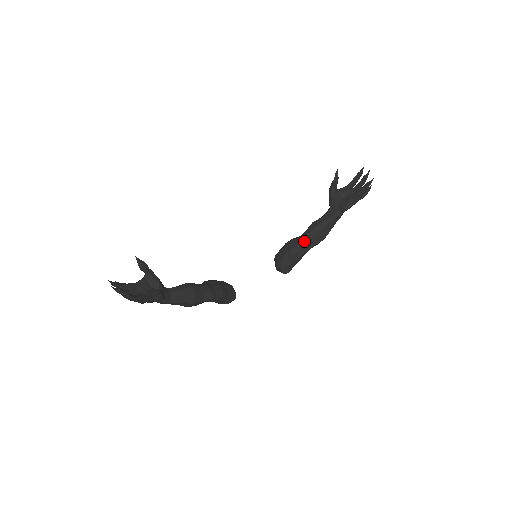
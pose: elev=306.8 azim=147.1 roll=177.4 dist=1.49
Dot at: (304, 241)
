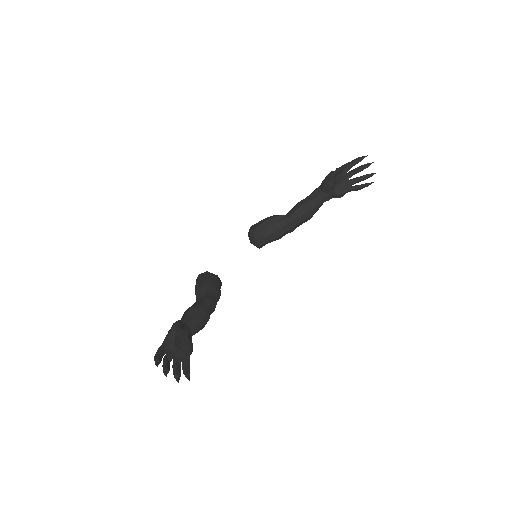
Dot at: (291, 225)
